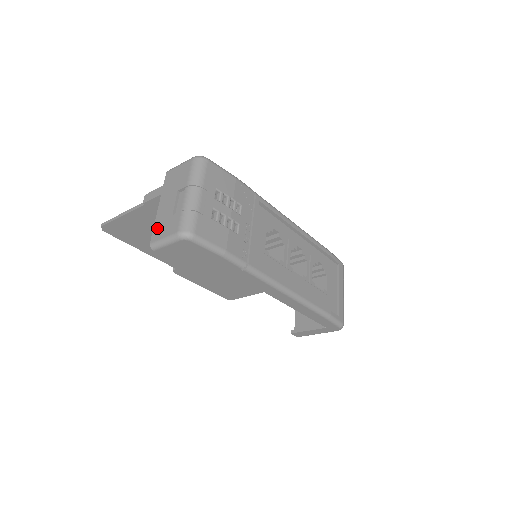
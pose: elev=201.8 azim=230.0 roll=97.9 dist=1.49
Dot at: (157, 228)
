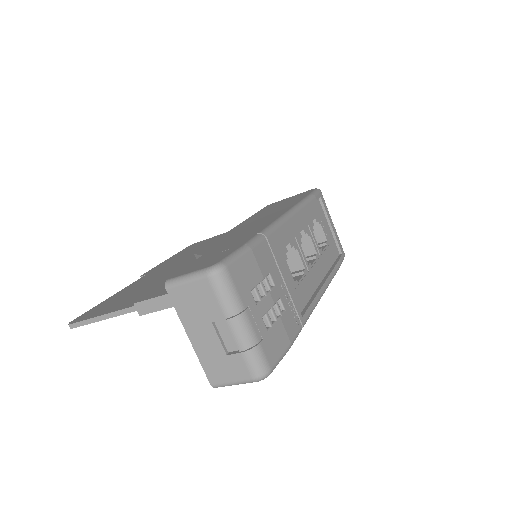
Dot at: (210, 368)
